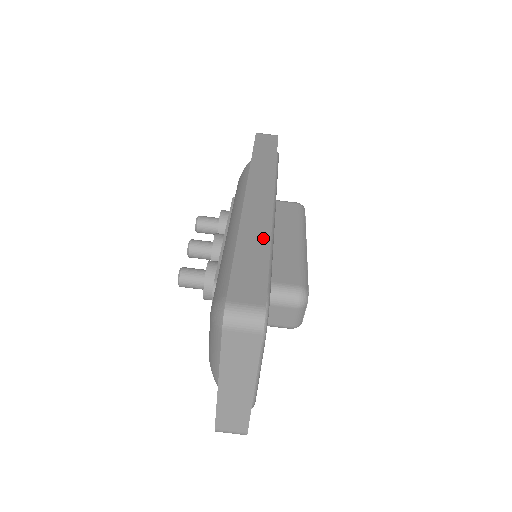
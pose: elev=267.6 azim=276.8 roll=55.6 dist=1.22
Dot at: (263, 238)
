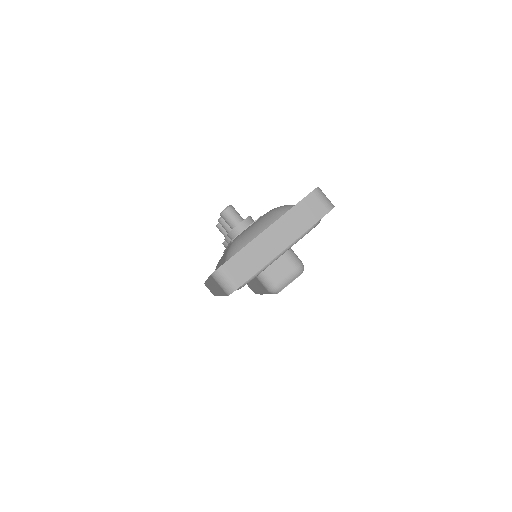
Dot at: occluded
